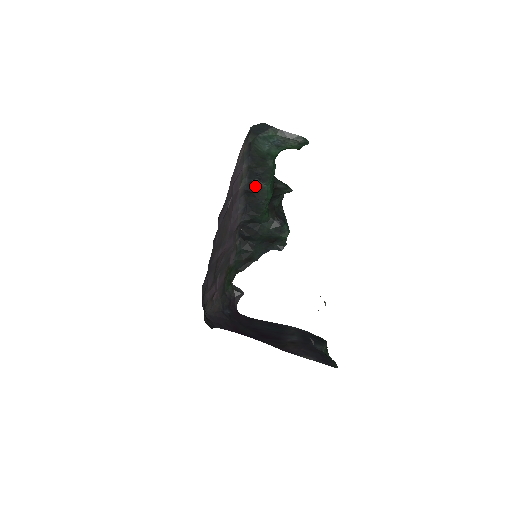
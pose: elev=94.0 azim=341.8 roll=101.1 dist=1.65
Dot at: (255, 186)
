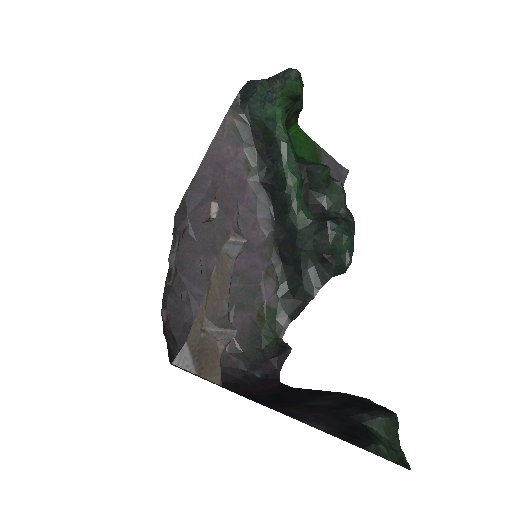
Dot at: (271, 174)
